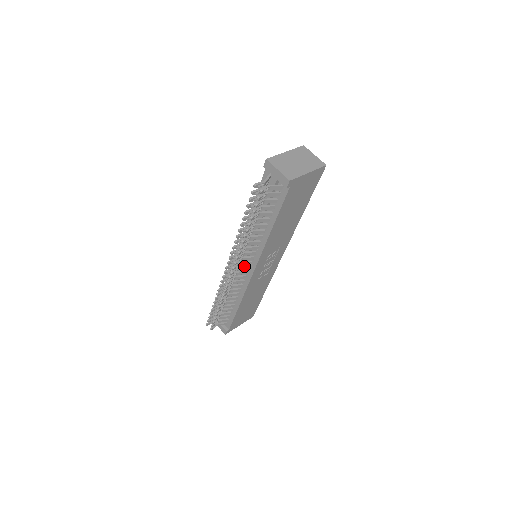
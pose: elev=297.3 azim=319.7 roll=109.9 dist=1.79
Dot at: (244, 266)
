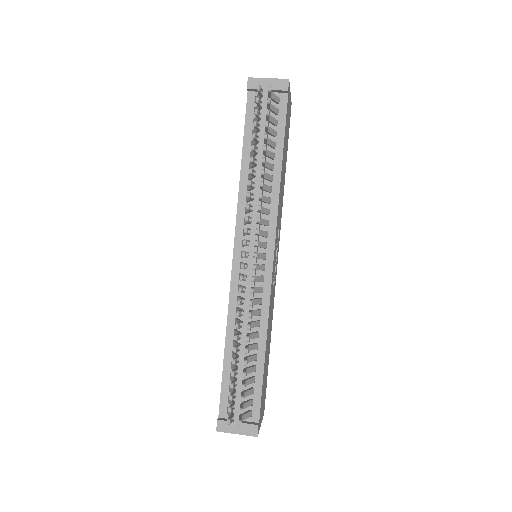
Dot at: (259, 253)
